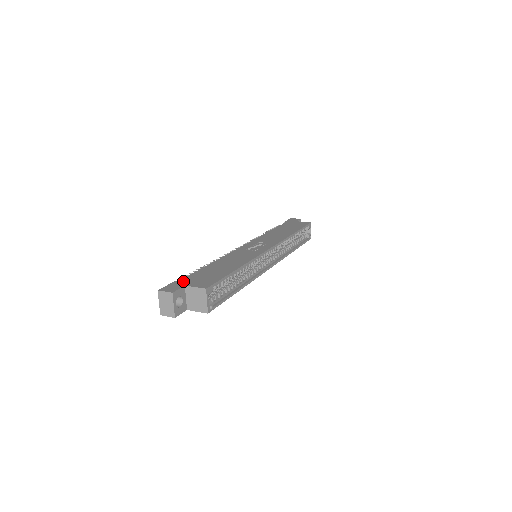
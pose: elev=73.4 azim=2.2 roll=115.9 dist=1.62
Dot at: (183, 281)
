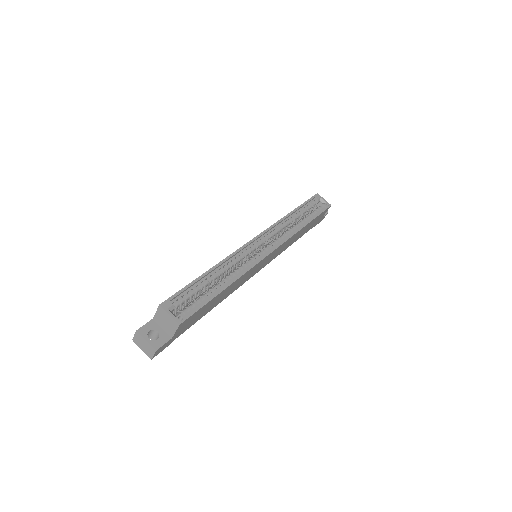
Dot at: occluded
